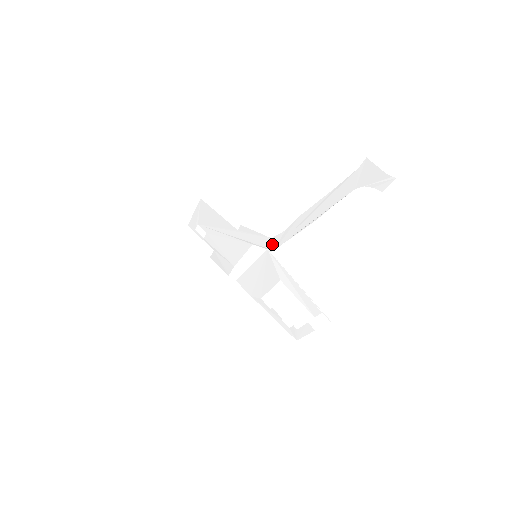
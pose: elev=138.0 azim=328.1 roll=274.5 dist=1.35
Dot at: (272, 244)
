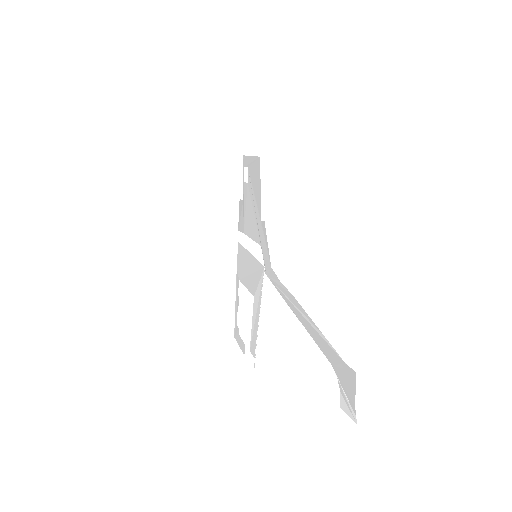
Dot at: (269, 270)
